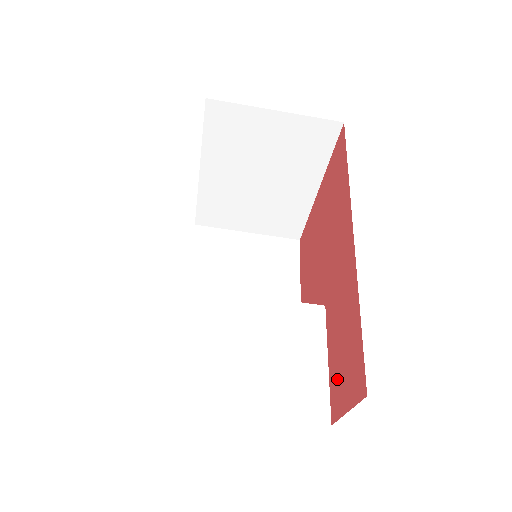
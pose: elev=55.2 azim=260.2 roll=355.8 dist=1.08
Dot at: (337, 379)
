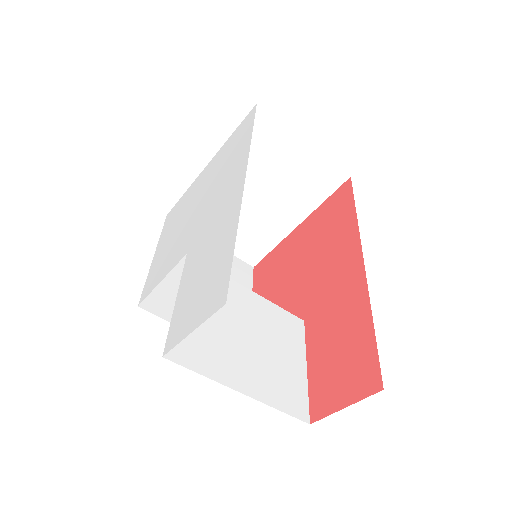
Dot at: (325, 381)
